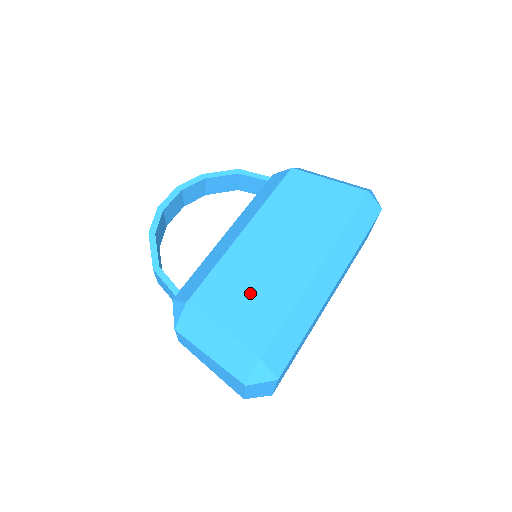
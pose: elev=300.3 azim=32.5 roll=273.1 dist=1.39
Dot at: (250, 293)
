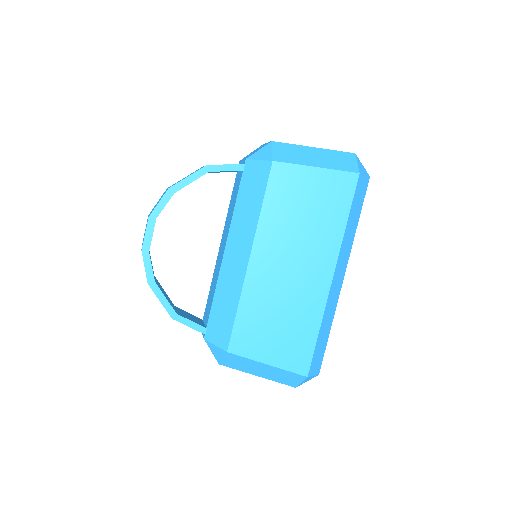
Dot at: (280, 324)
